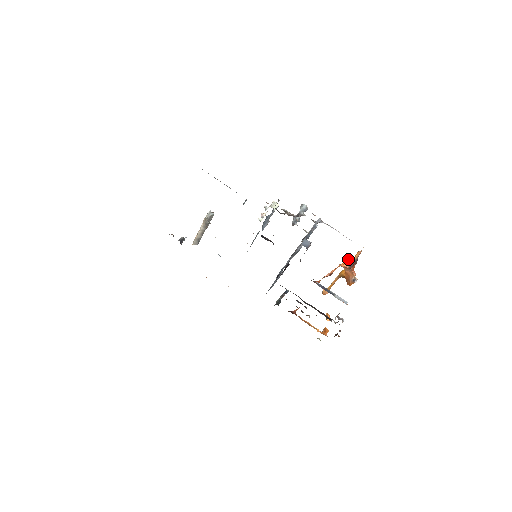
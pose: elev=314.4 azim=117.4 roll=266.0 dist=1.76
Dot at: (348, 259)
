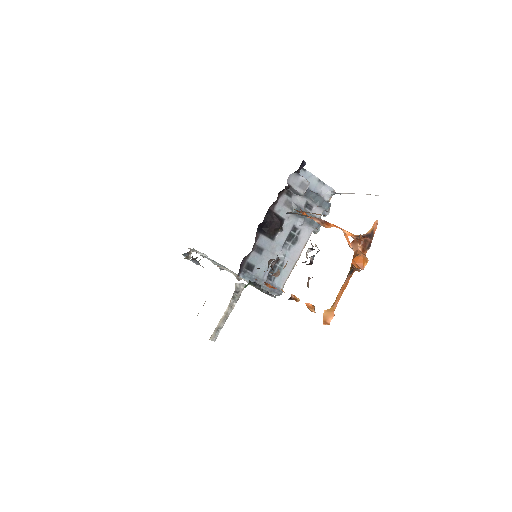
Dot at: occluded
